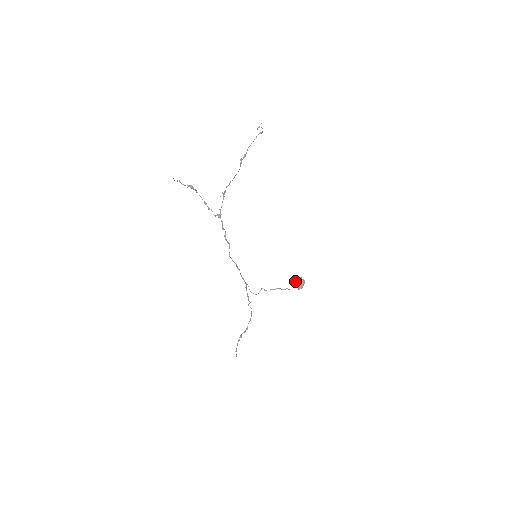
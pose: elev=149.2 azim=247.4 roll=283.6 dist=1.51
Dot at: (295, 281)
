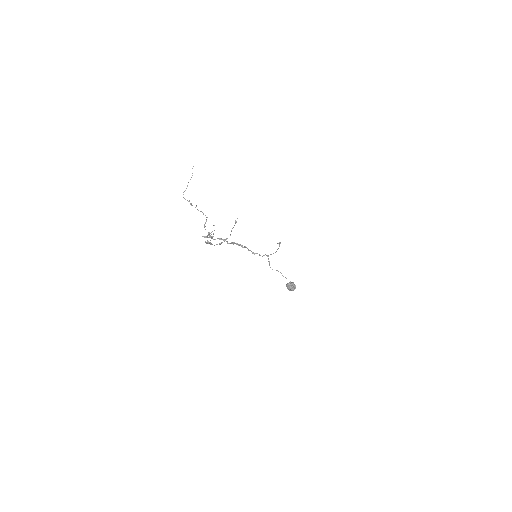
Dot at: (286, 284)
